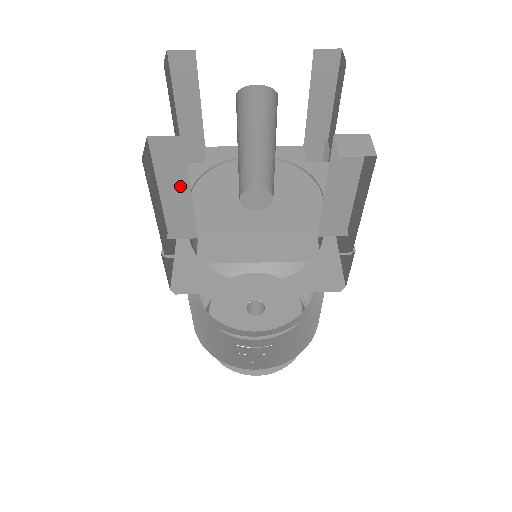
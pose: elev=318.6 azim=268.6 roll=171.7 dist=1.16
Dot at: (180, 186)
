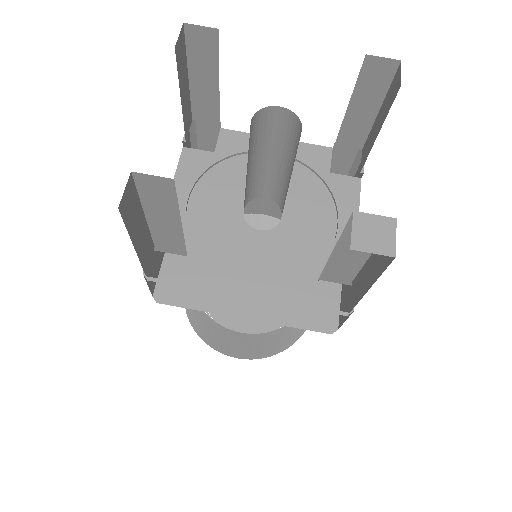
Dot at: (169, 216)
